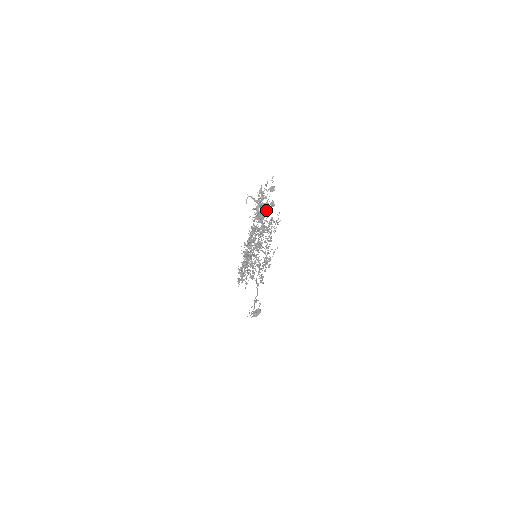
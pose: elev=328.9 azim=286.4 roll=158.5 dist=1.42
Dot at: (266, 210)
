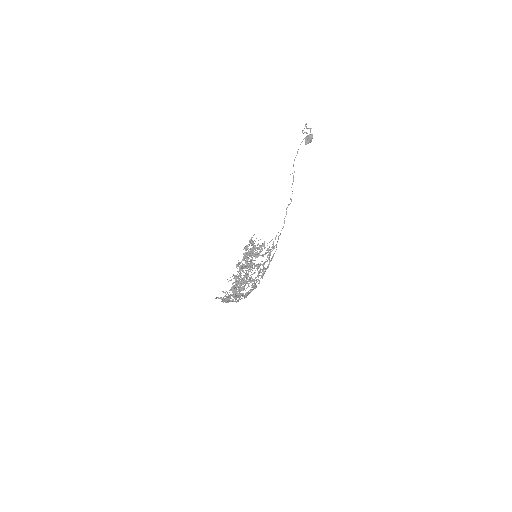
Dot at: (236, 302)
